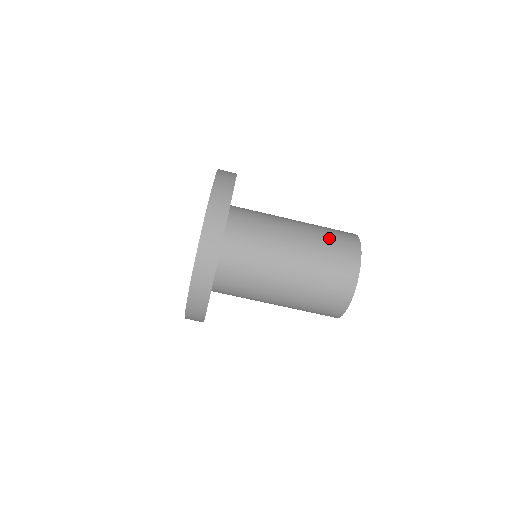
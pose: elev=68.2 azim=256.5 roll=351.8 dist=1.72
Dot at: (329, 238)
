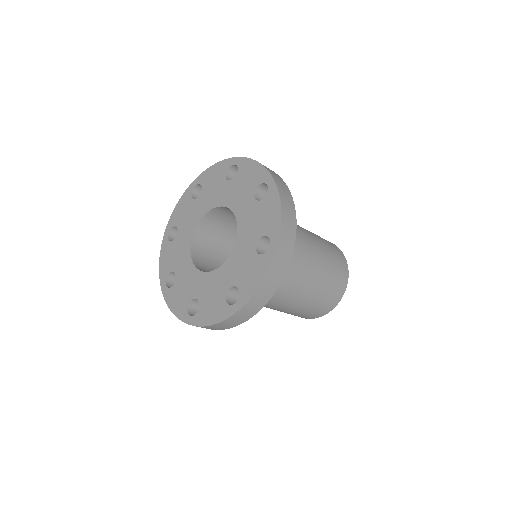
Dot at: (326, 288)
